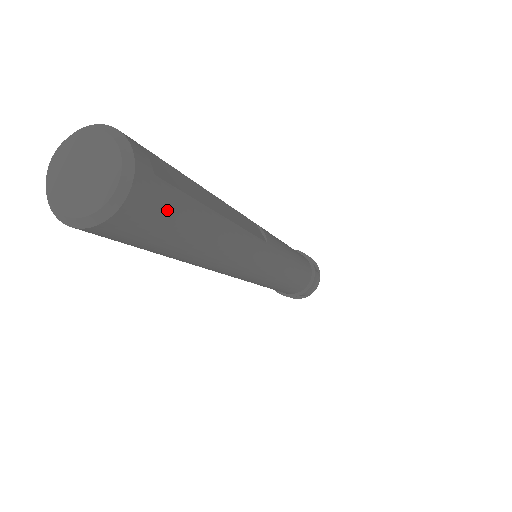
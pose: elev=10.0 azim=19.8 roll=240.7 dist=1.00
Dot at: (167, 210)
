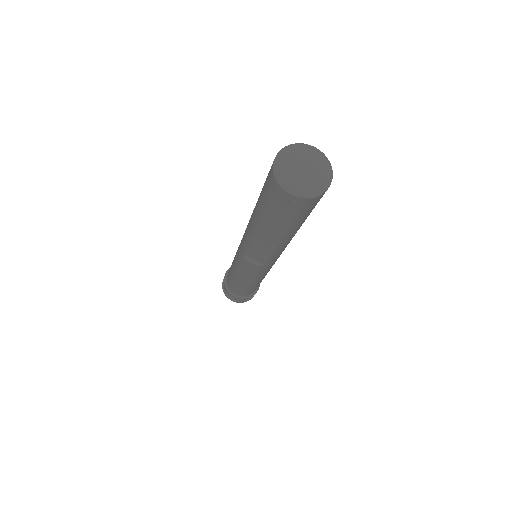
Dot at: occluded
